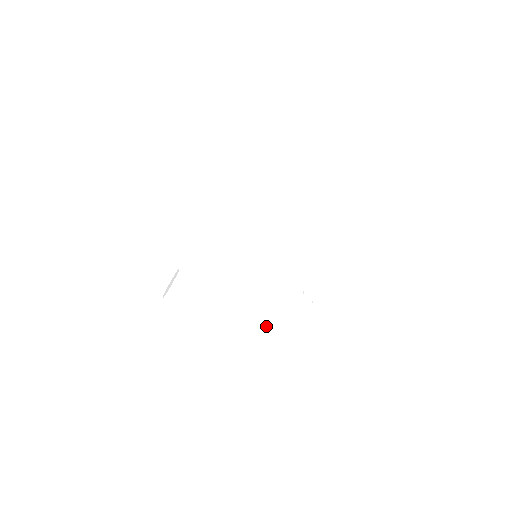
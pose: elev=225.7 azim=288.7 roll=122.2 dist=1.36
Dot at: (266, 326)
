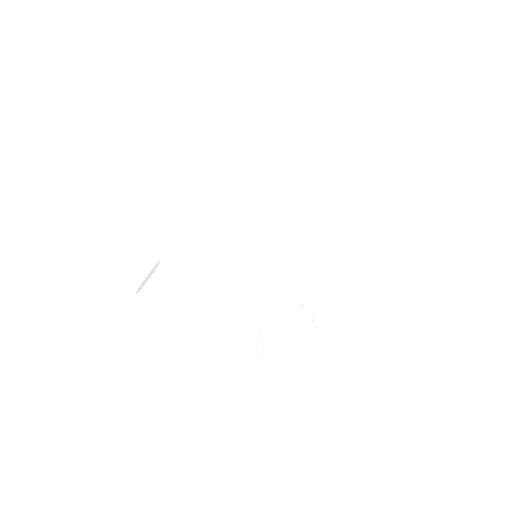
Dot at: (261, 343)
